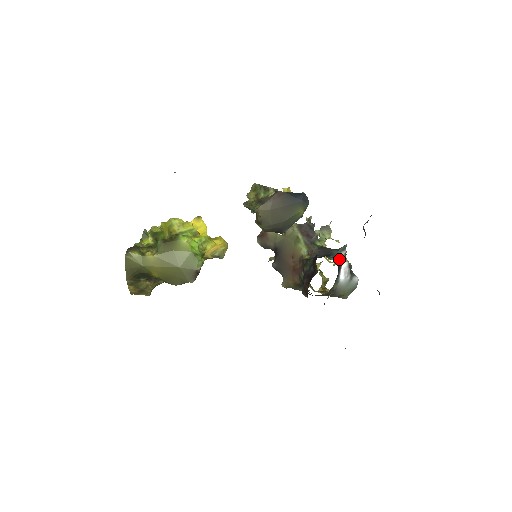
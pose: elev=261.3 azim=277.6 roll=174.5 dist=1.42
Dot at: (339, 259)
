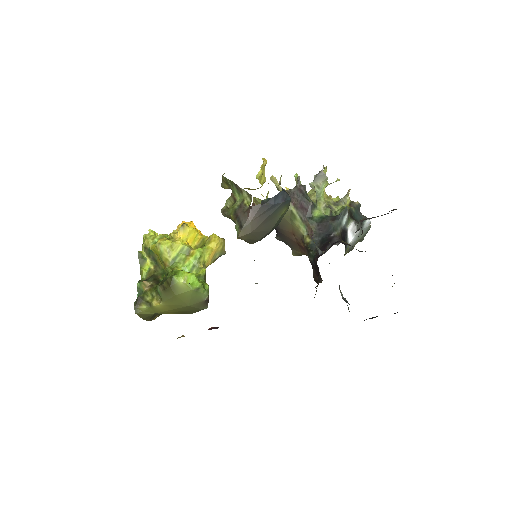
Dot at: (342, 229)
